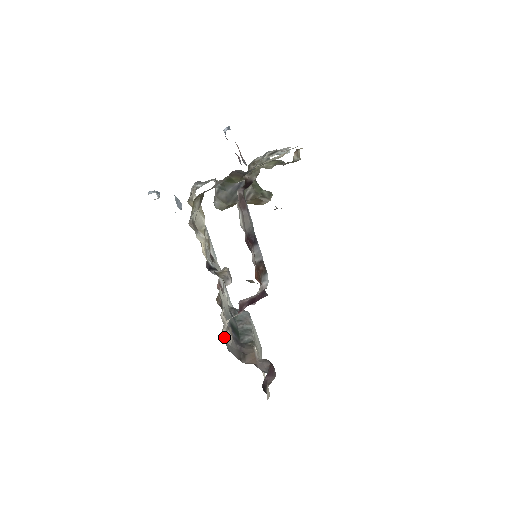
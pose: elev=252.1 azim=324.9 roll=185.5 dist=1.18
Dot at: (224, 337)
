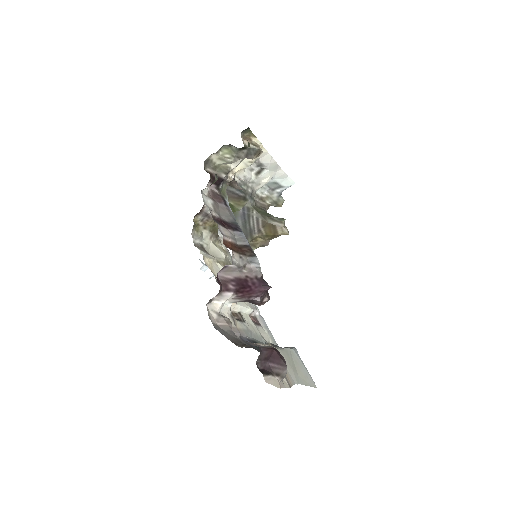
Dot at: (213, 318)
